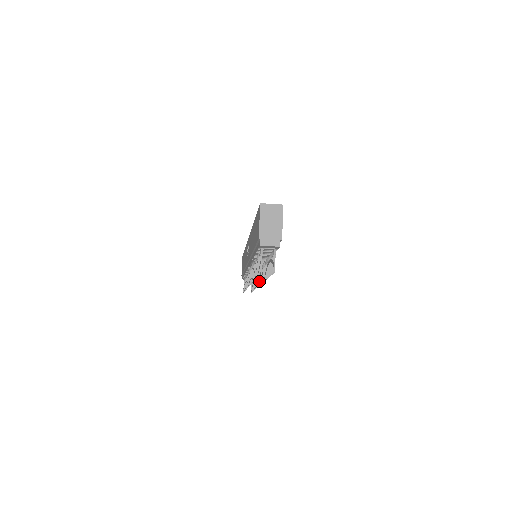
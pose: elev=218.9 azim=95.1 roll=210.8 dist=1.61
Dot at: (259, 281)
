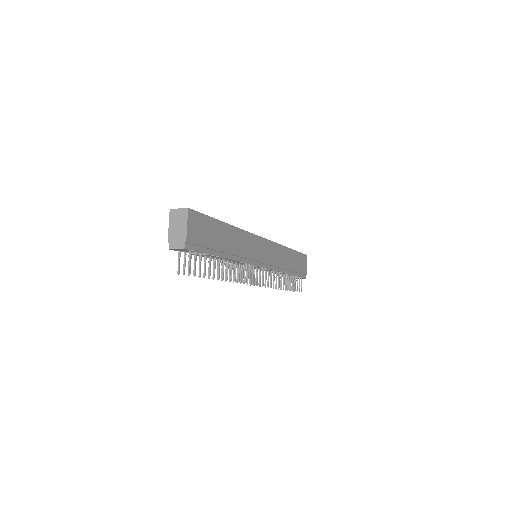
Dot at: (259, 281)
